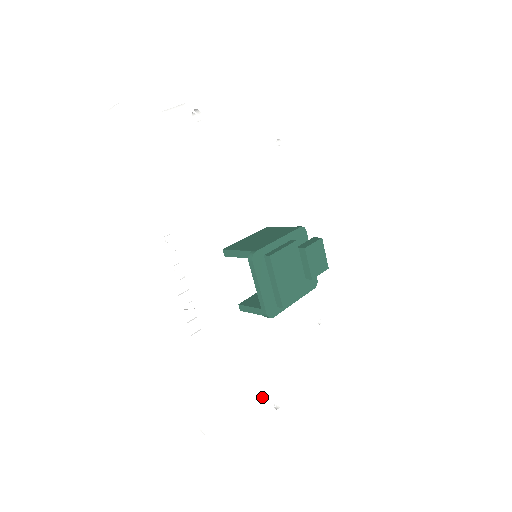
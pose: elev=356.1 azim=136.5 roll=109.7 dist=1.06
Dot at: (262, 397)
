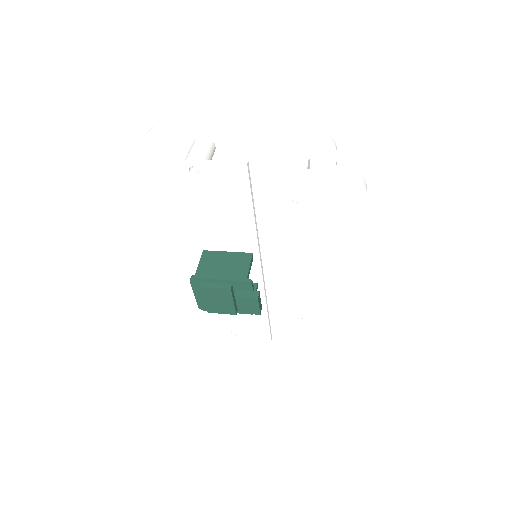
Dot at: (221, 325)
